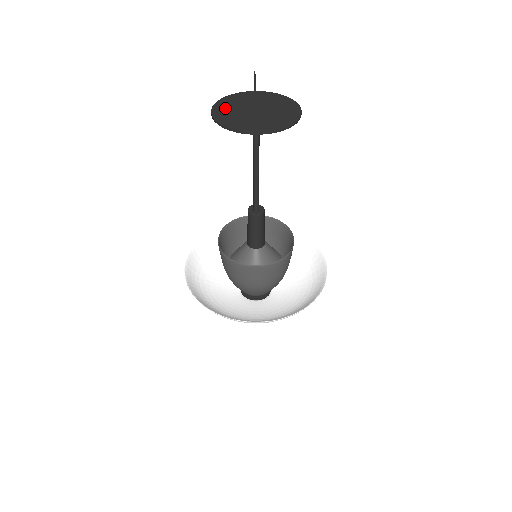
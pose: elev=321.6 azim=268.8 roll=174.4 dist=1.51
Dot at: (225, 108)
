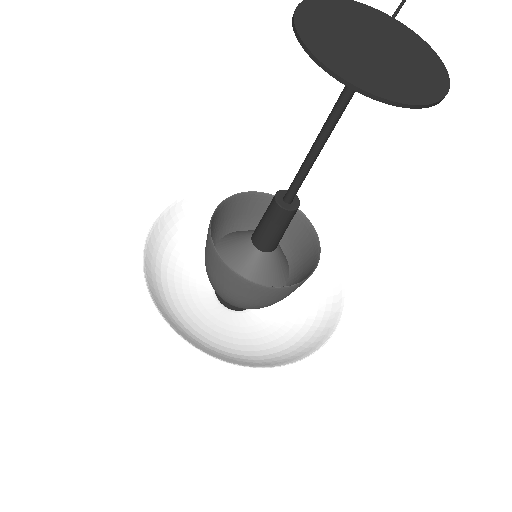
Dot at: (325, 13)
